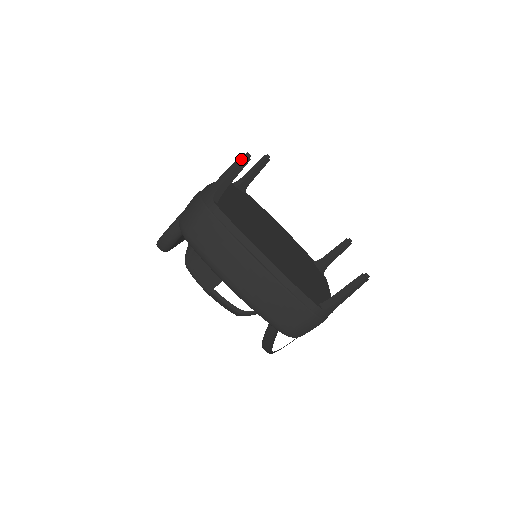
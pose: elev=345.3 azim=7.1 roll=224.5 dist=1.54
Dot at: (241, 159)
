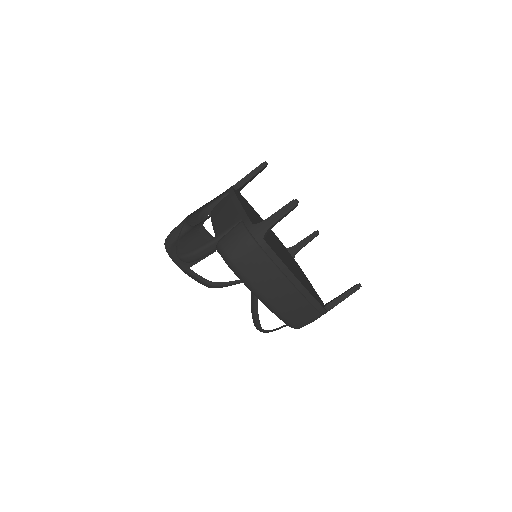
Dot at: (292, 205)
